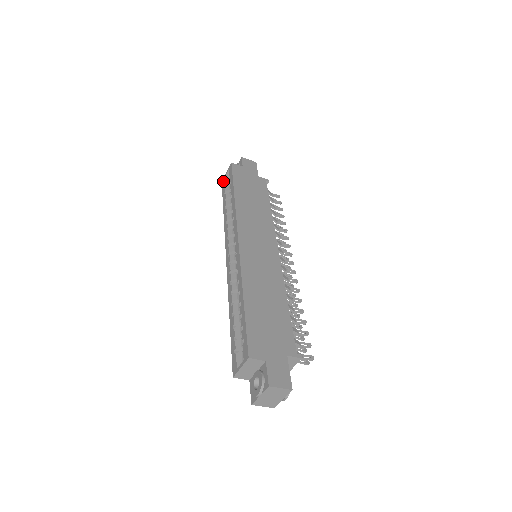
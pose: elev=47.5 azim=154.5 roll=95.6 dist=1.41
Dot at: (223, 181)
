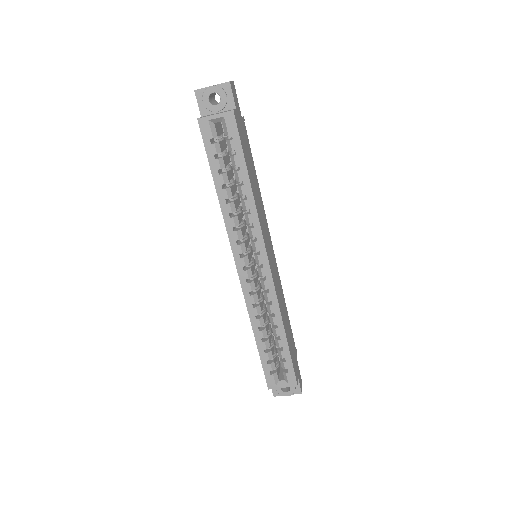
Dot at: (205, 124)
